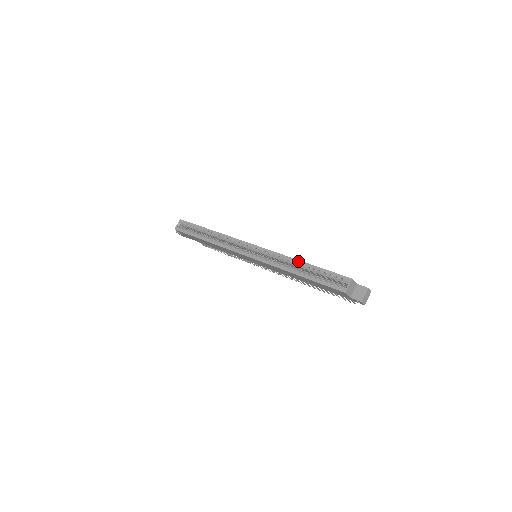
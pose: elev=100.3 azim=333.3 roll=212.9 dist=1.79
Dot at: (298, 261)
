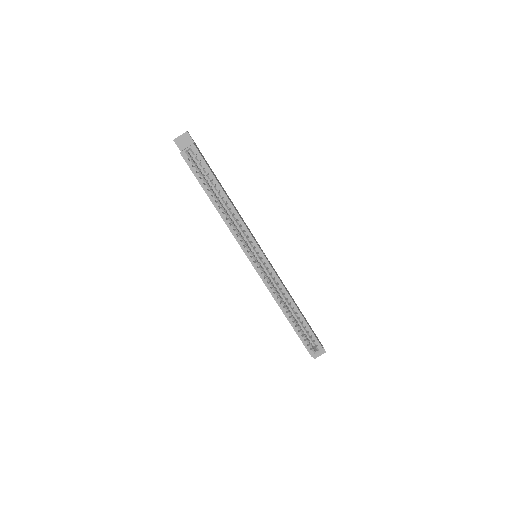
Dot at: (295, 306)
